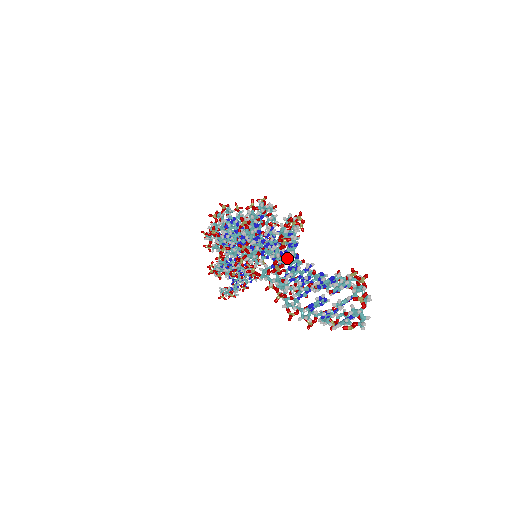
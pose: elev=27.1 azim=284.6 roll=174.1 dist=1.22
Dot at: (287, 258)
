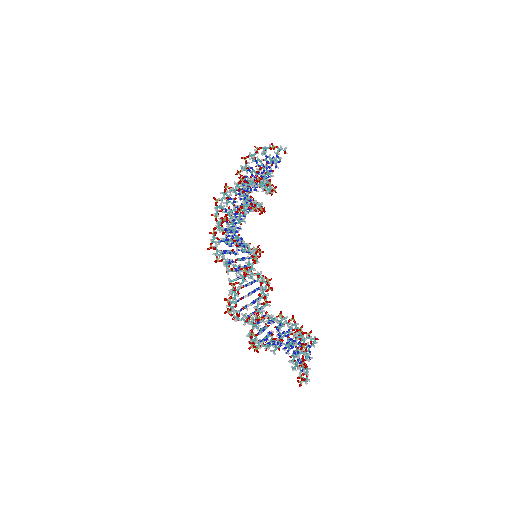
Dot at: (259, 347)
